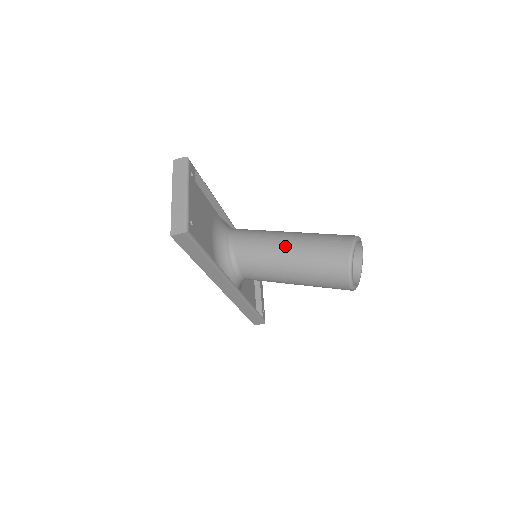
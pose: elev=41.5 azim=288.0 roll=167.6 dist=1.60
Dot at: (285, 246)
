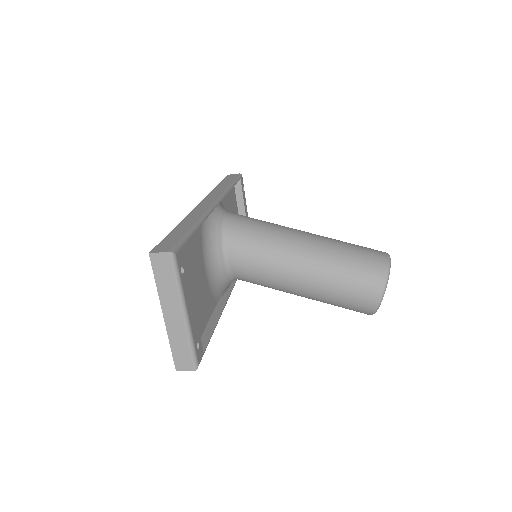
Dot at: (299, 277)
